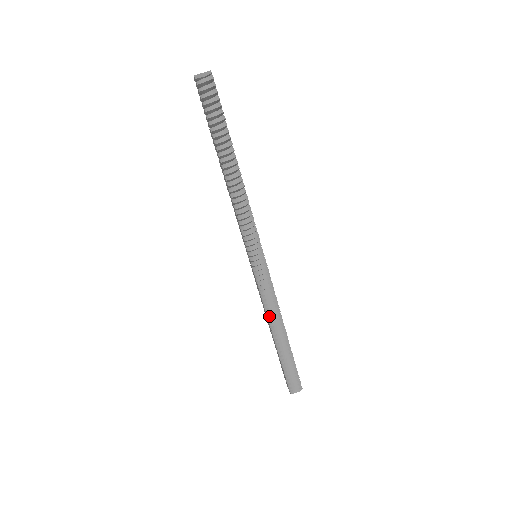
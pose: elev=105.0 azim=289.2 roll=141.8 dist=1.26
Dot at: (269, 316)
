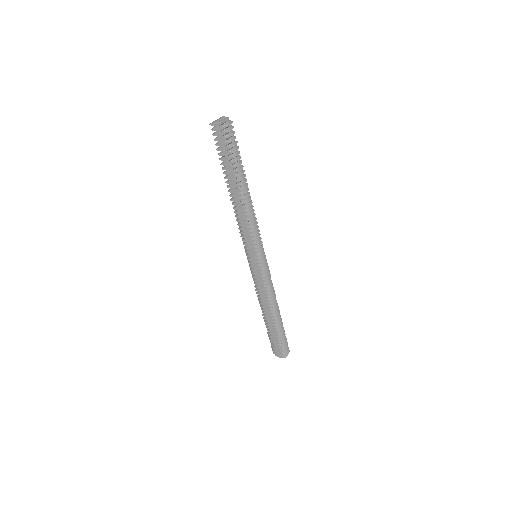
Dot at: (272, 300)
